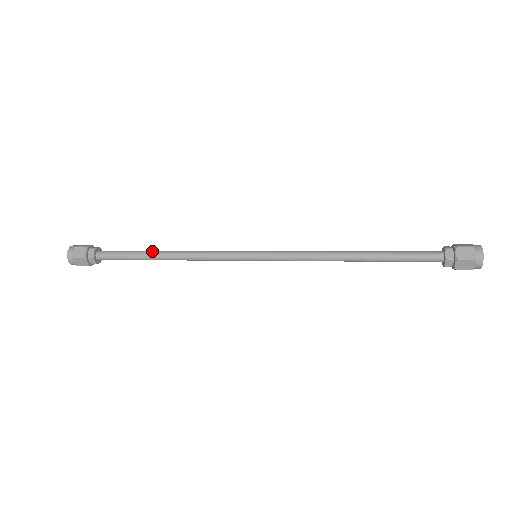
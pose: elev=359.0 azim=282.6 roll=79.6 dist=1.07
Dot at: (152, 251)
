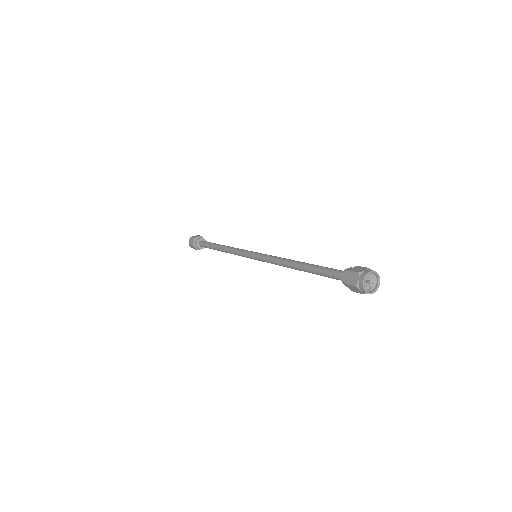
Dot at: (217, 245)
